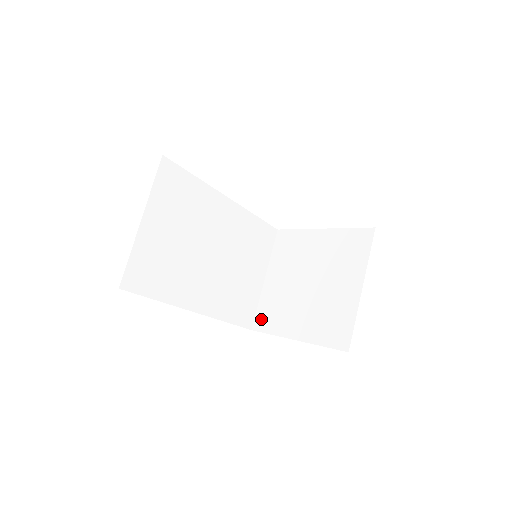
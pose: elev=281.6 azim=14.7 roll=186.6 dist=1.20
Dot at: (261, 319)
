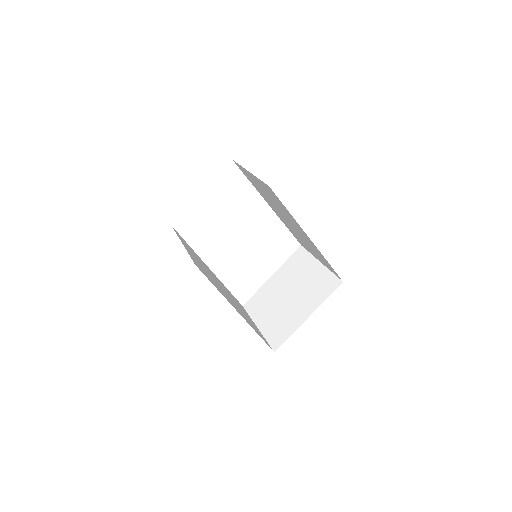
Dot at: (275, 340)
